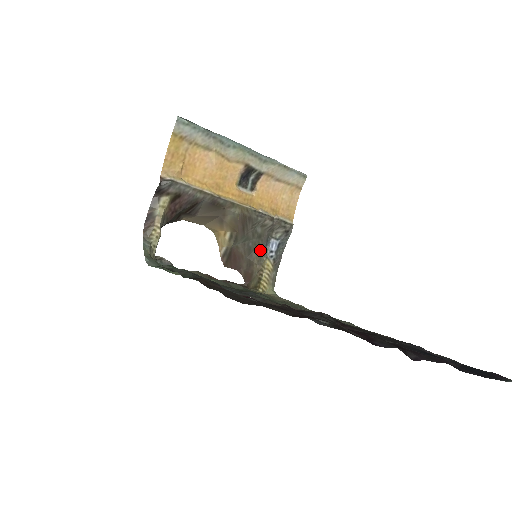
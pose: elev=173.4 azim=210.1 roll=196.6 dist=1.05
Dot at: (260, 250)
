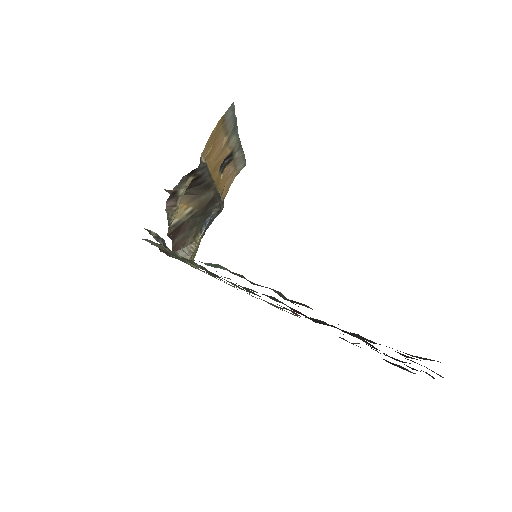
Dot at: (200, 226)
